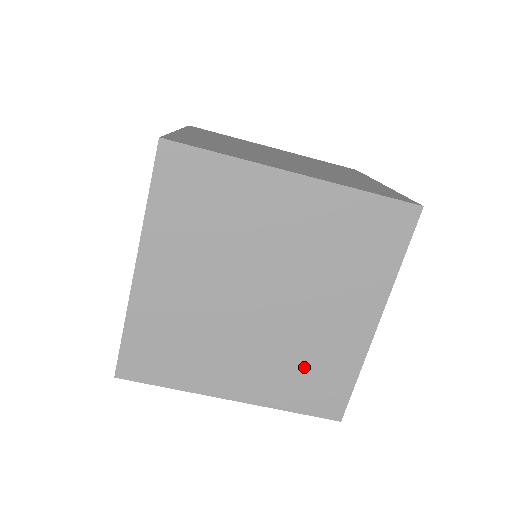
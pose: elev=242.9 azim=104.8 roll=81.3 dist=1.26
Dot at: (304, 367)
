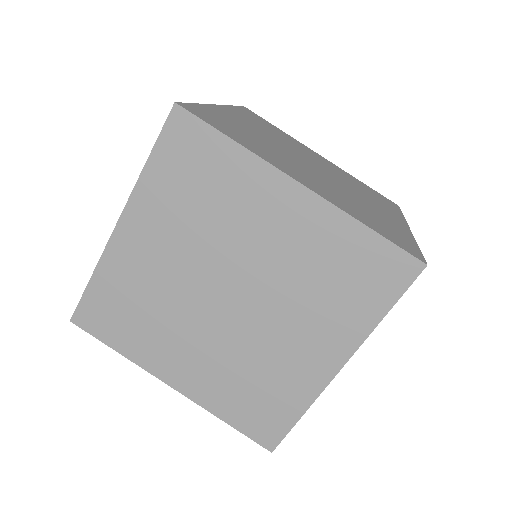
Dot at: (365, 211)
